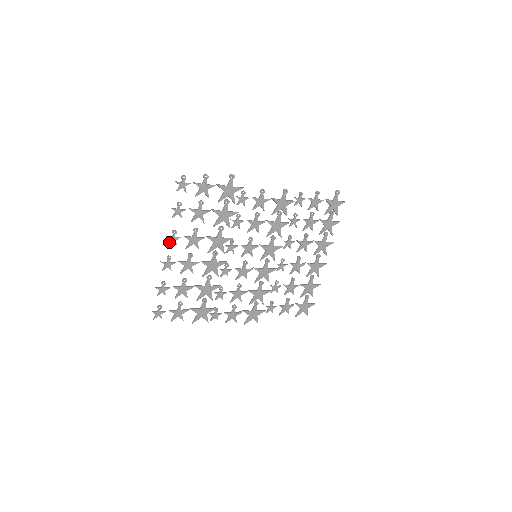
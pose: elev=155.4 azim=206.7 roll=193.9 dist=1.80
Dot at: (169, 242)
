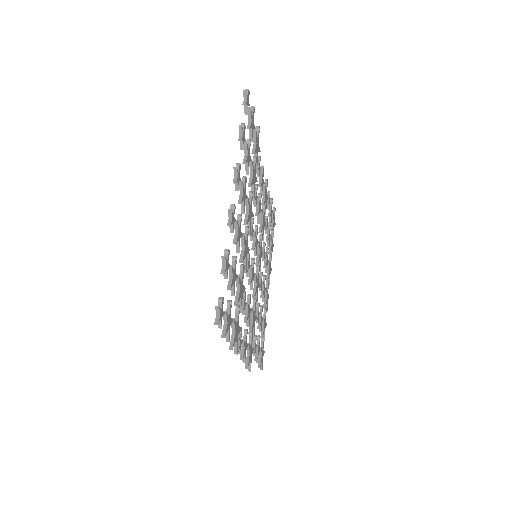
Dot at: (236, 179)
